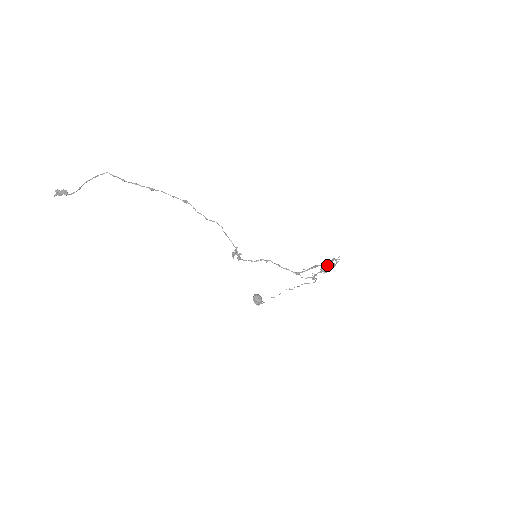
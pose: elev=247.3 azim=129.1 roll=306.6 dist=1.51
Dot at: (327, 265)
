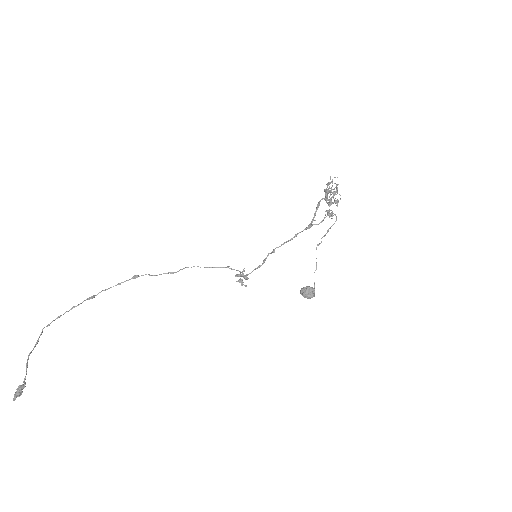
Dot at: (328, 193)
